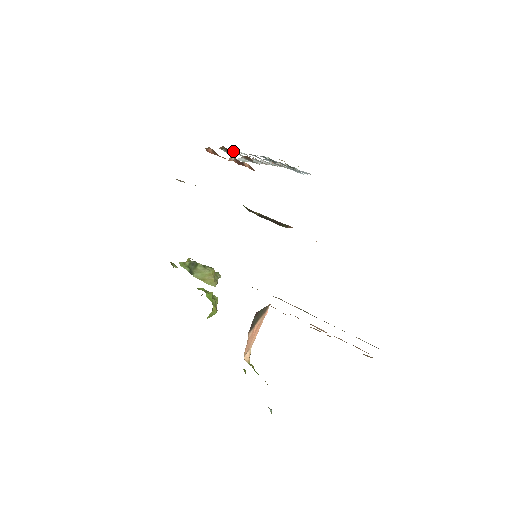
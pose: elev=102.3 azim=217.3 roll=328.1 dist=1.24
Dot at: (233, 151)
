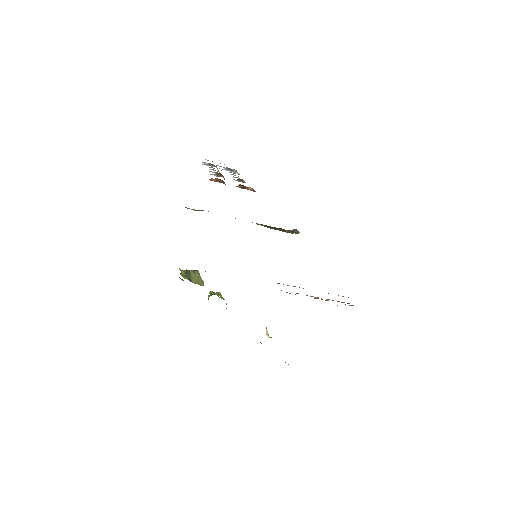
Dot at: occluded
